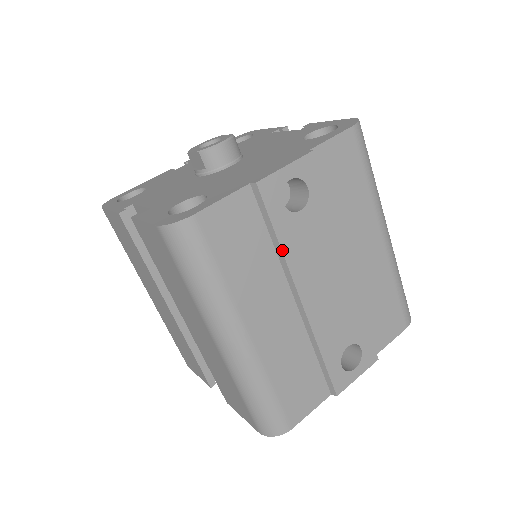
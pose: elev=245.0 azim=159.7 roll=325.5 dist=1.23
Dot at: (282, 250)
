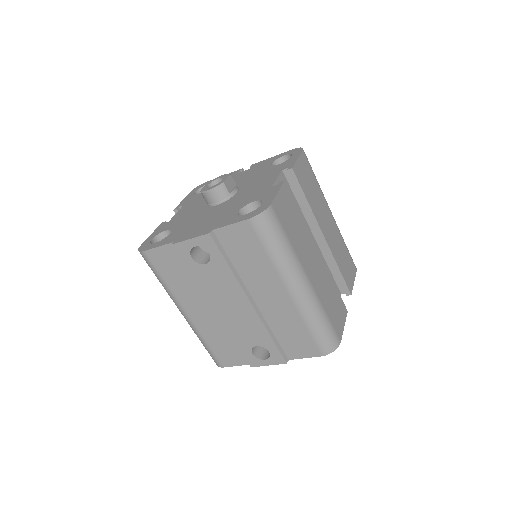
Dot at: (196, 281)
